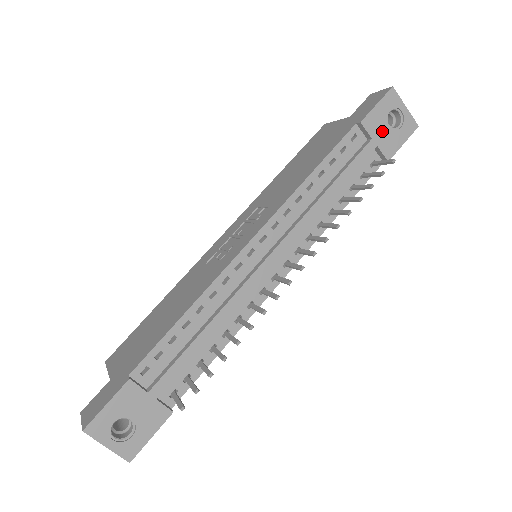
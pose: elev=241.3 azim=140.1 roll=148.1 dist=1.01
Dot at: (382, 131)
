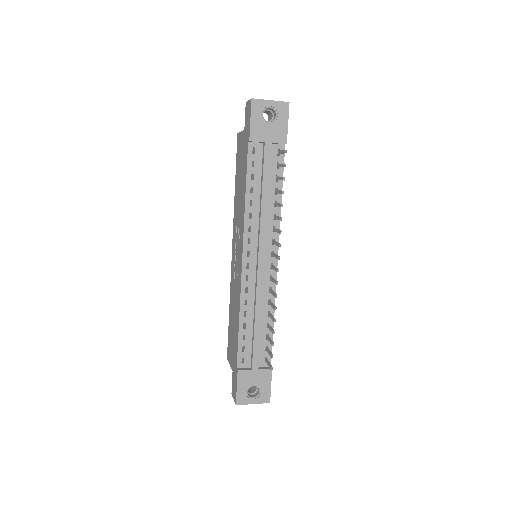
Dot at: (267, 131)
